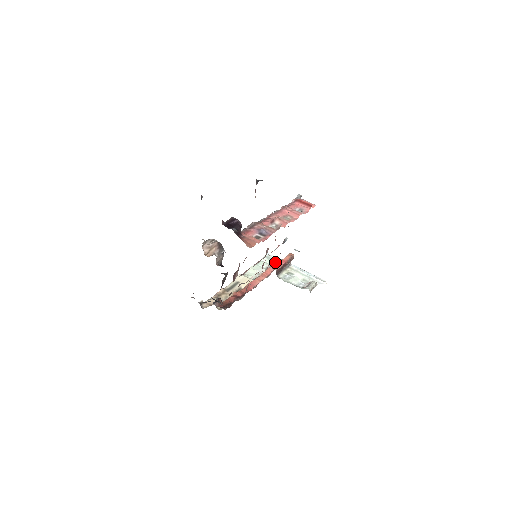
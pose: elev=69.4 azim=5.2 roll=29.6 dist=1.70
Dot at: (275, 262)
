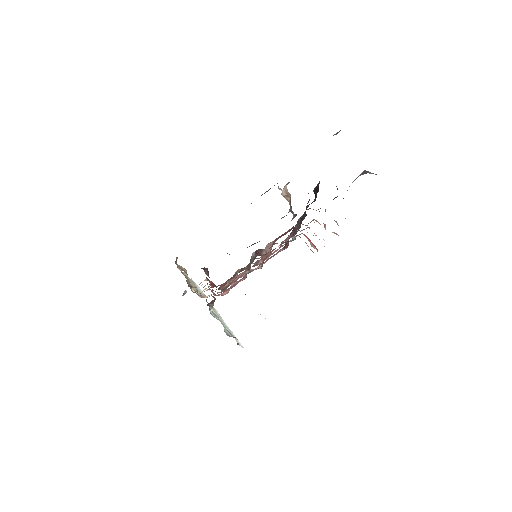
Dot at: occluded
